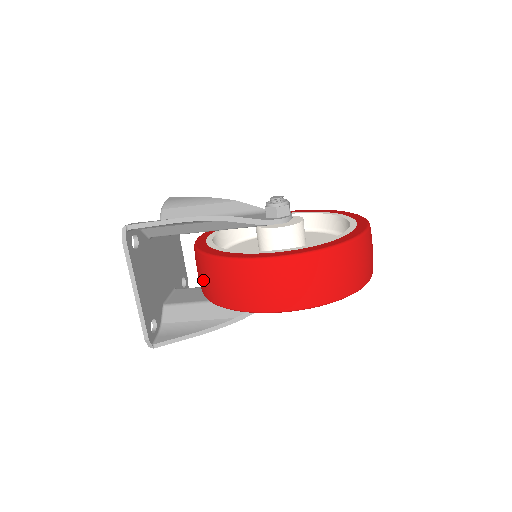
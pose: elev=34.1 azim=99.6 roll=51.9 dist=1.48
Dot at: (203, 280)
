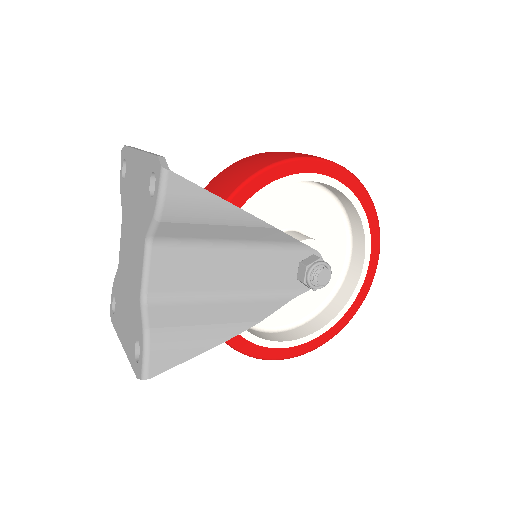
Dot at: occluded
